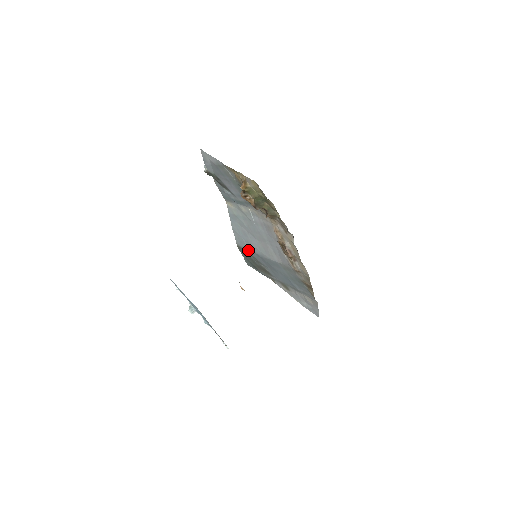
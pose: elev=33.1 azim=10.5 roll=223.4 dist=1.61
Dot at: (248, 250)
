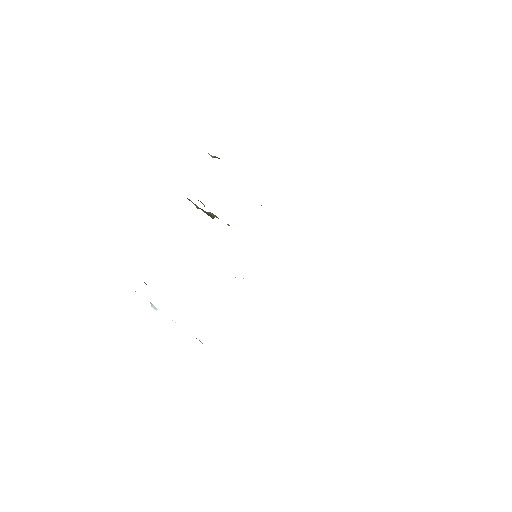
Dot at: occluded
